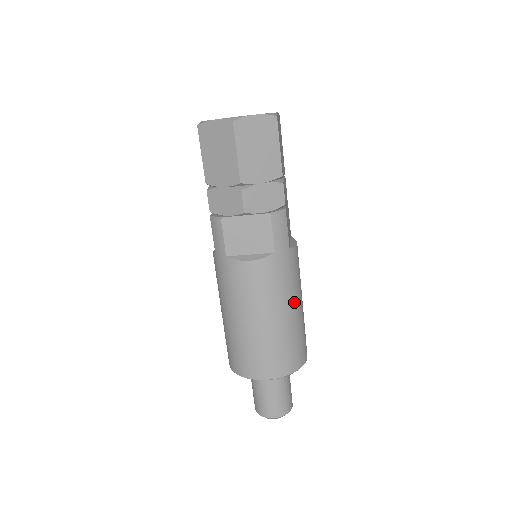
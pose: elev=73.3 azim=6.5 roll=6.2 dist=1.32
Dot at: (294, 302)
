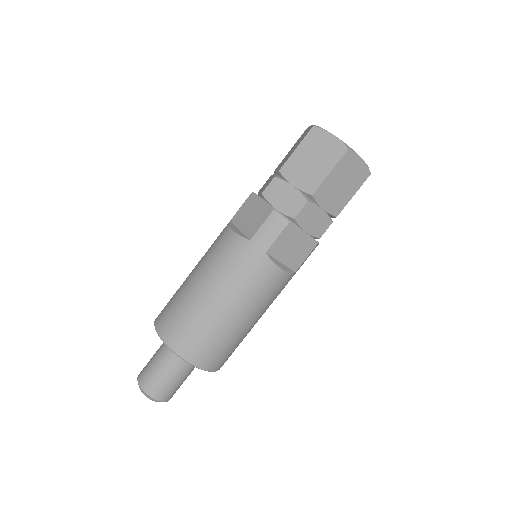
Dot at: (229, 299)
